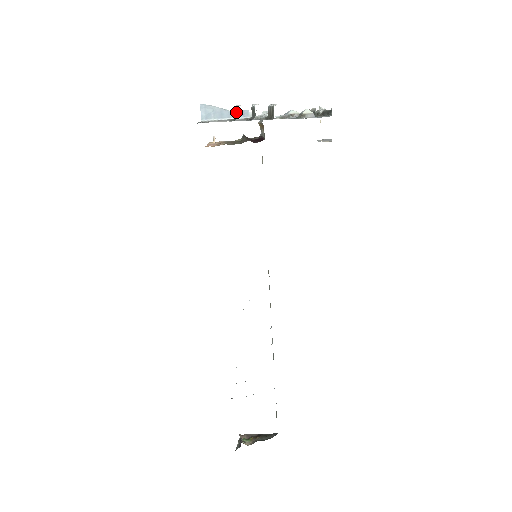
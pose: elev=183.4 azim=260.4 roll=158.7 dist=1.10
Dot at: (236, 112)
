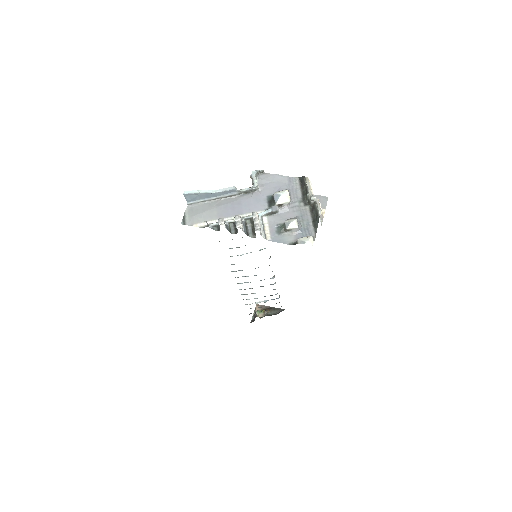
Dot at: (219, 225)
